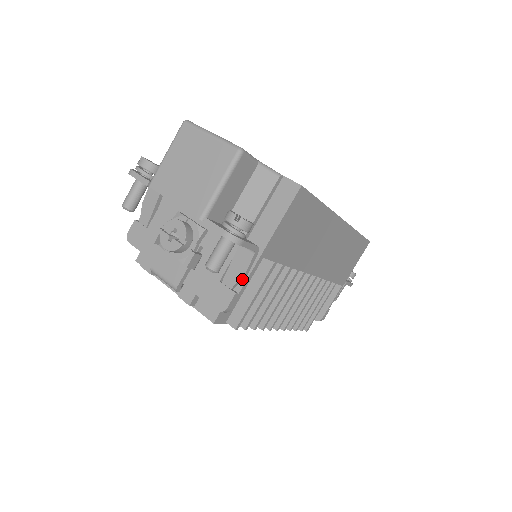
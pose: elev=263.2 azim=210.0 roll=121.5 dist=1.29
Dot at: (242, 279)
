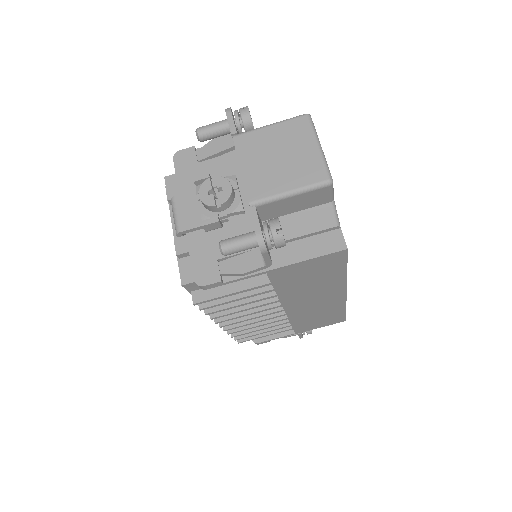
Dot at: (236, 275)
